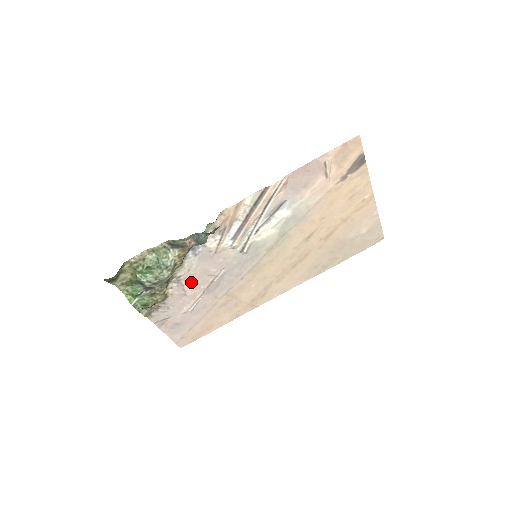
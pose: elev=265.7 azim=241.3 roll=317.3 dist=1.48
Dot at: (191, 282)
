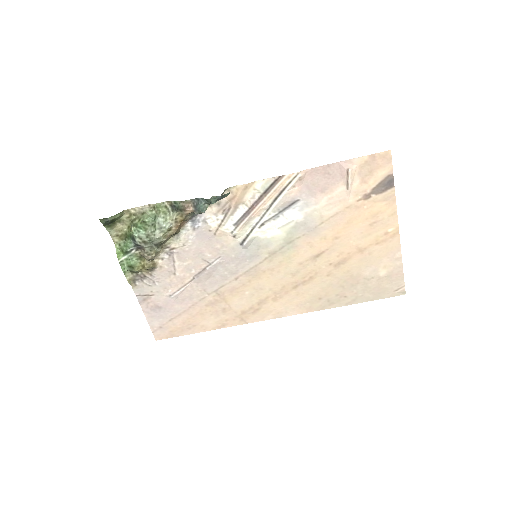
Dot at: (183, 260)
